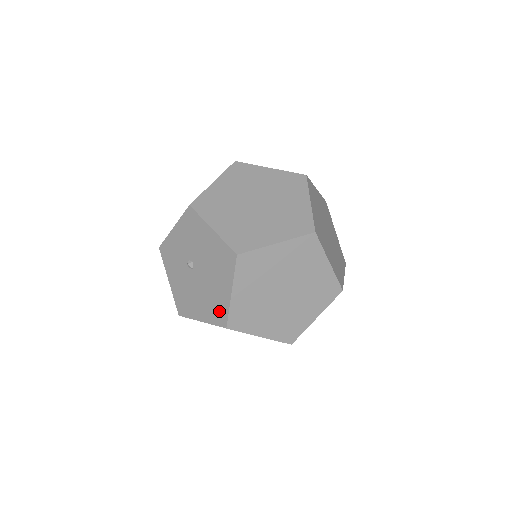
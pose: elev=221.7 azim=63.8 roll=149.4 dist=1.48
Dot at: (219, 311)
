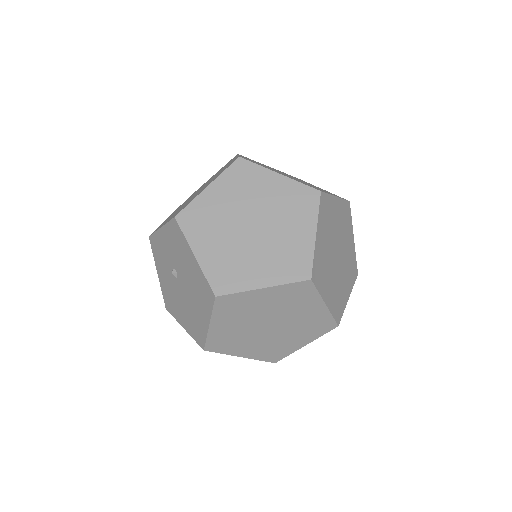
Dot at: (198, 332)
